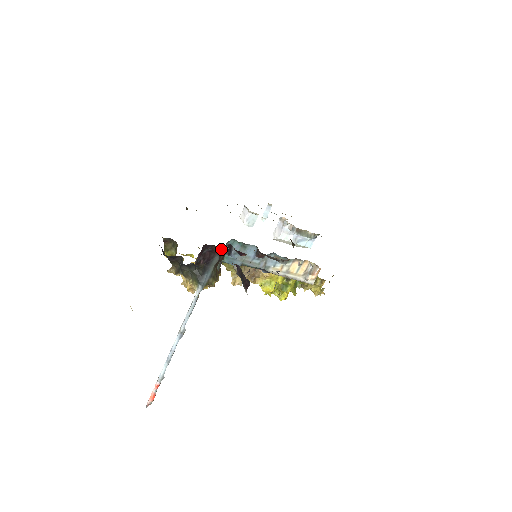
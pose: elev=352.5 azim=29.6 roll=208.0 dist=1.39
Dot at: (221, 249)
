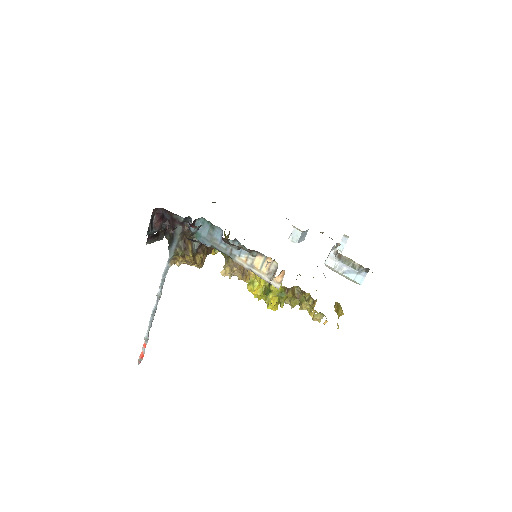
Dot at: (178, 217)
